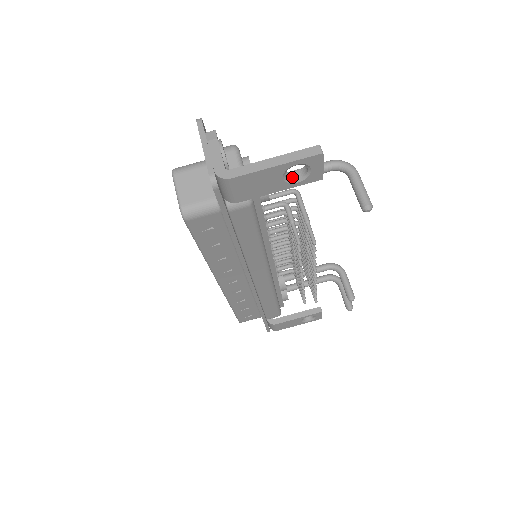
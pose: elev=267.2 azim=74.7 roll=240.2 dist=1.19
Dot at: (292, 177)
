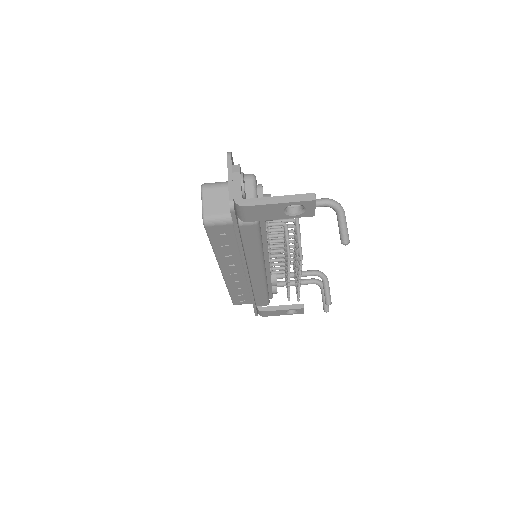
Dot at: (291, 211)
